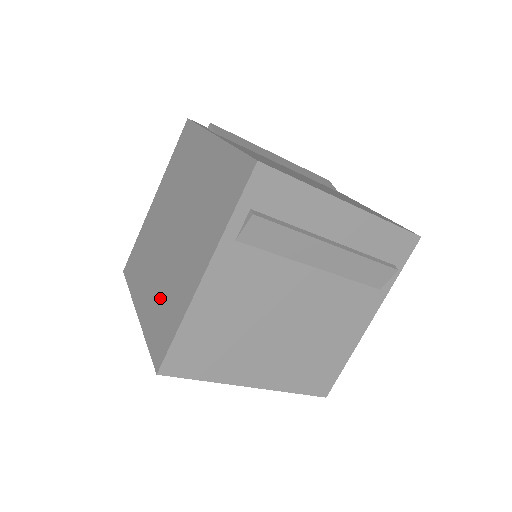
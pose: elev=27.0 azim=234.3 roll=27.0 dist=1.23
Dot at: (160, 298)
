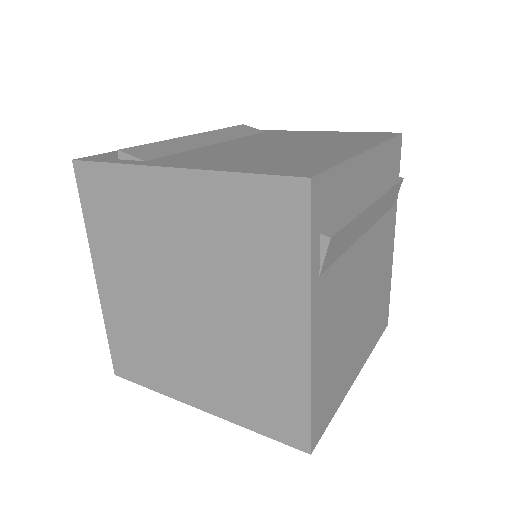
Dot at: (236, 382)
